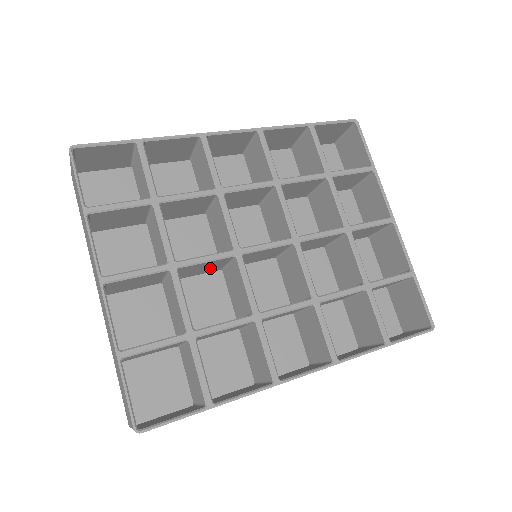
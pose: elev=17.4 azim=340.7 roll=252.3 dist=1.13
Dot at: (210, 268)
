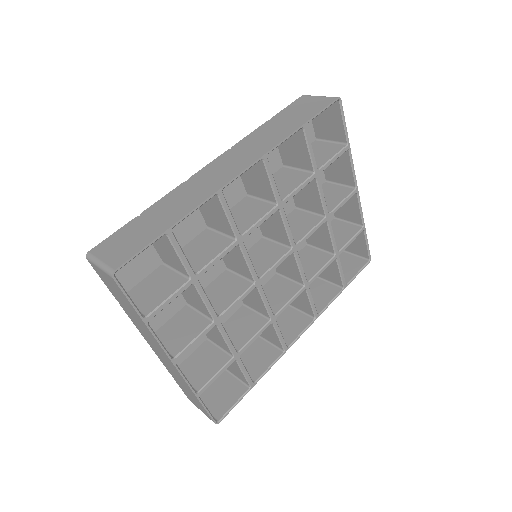
Dot at: occluded
